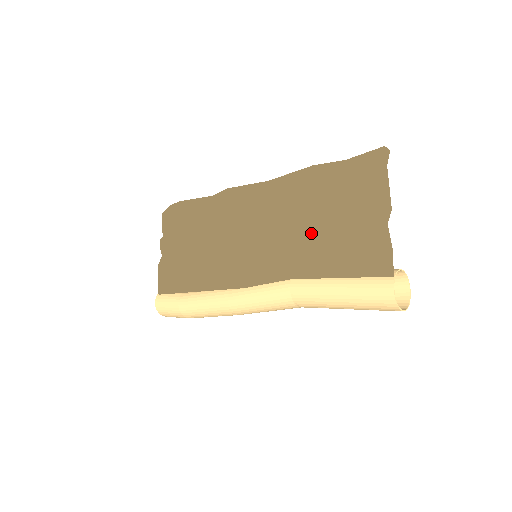
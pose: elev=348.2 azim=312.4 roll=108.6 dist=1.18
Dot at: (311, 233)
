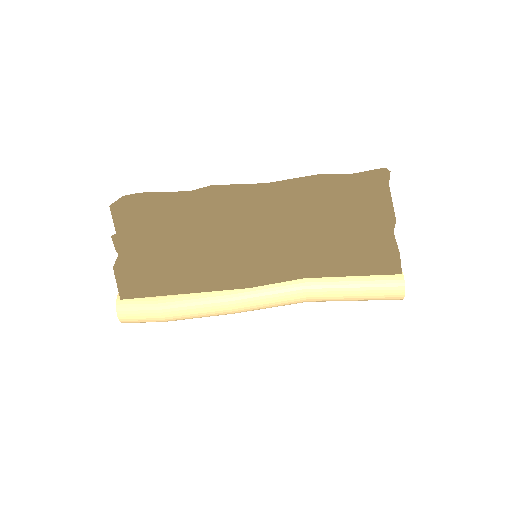
Dot at: (322, 237)
